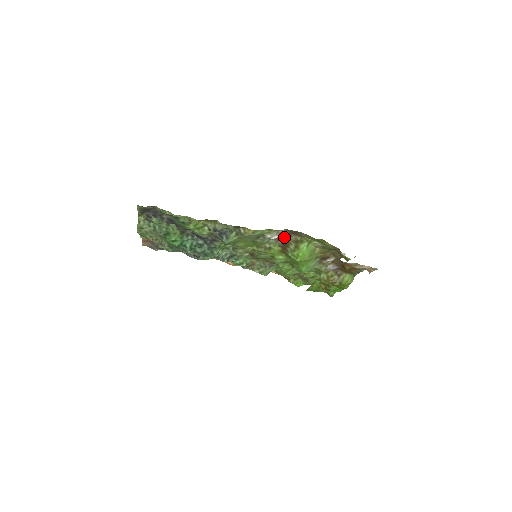
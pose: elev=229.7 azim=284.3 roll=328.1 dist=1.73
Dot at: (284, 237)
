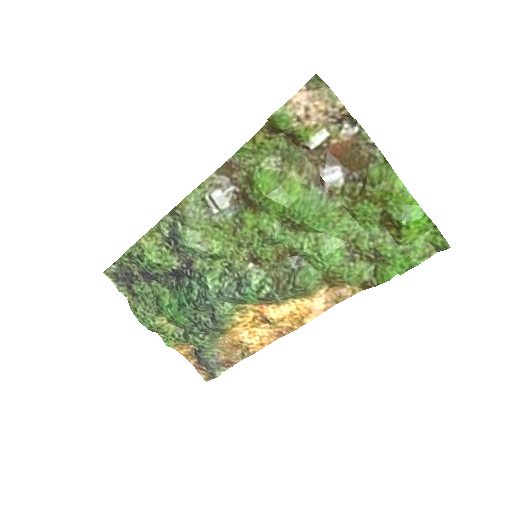
Dot at: (234, 189)
